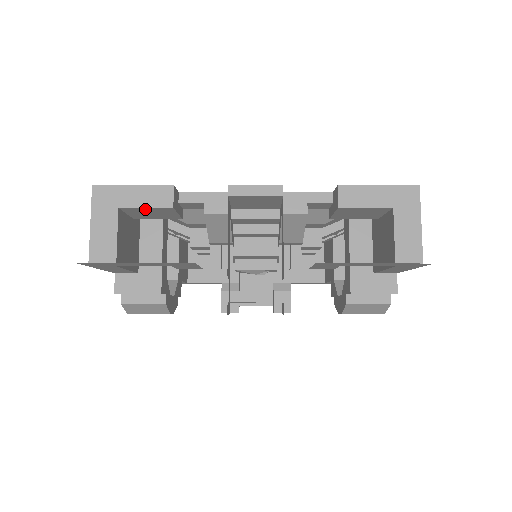
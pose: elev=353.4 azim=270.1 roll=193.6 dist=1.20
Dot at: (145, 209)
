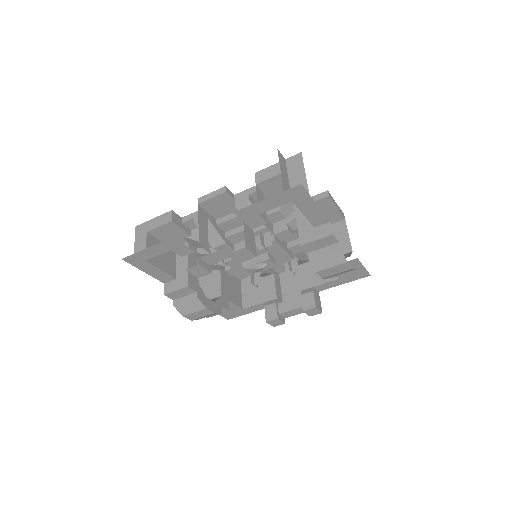
Dot at: (161, 229)
